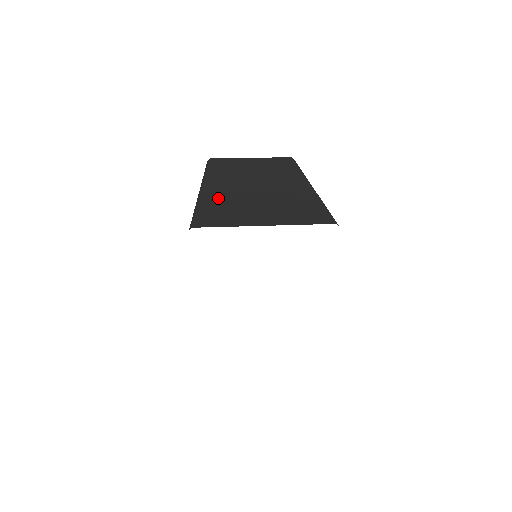
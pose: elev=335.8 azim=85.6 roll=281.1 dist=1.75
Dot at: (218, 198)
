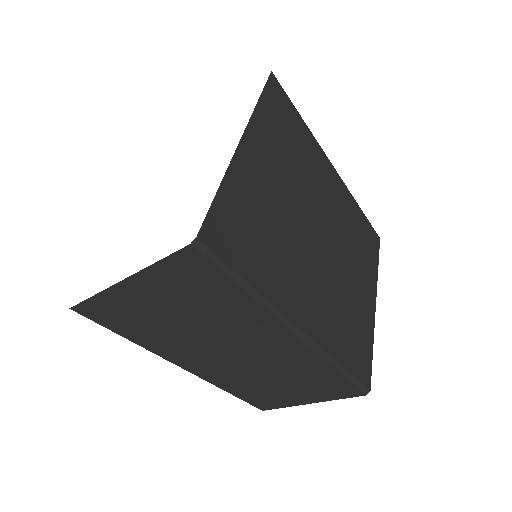
Dot at: occluded
